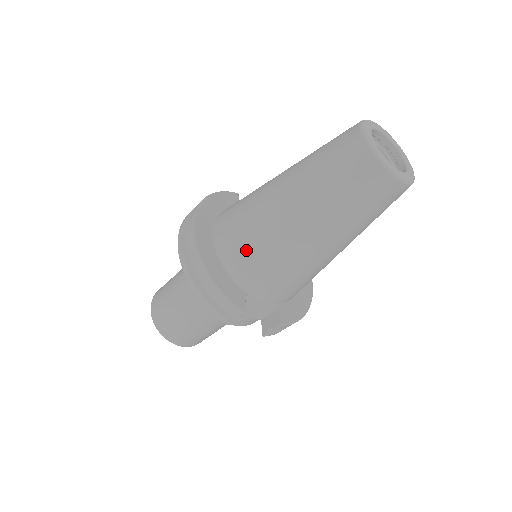
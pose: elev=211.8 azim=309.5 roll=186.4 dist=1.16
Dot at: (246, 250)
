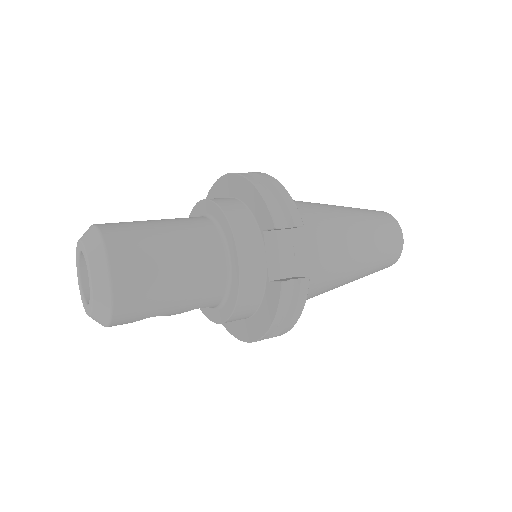
Dot at: (299, 206)
